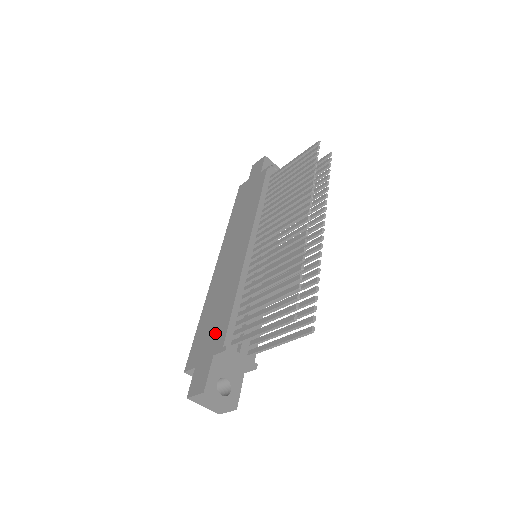
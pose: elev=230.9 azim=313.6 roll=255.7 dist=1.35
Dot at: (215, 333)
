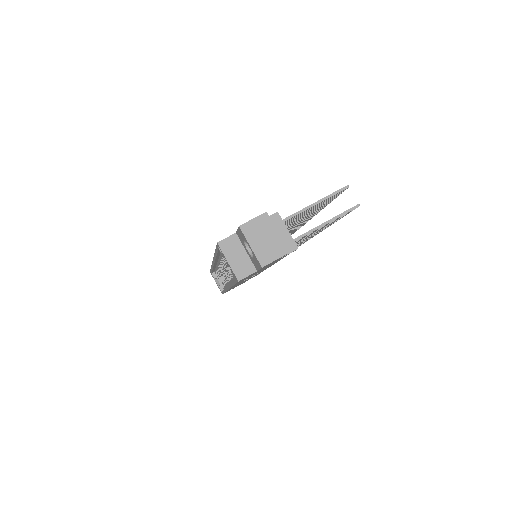
Dot at: occluded
